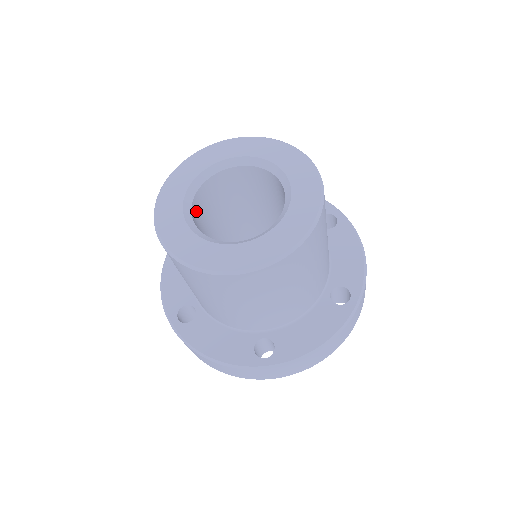
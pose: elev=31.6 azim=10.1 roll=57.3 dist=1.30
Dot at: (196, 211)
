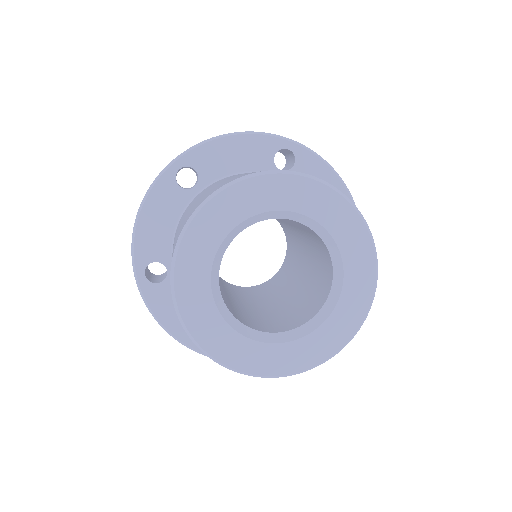
Dot at: (225, 303)
